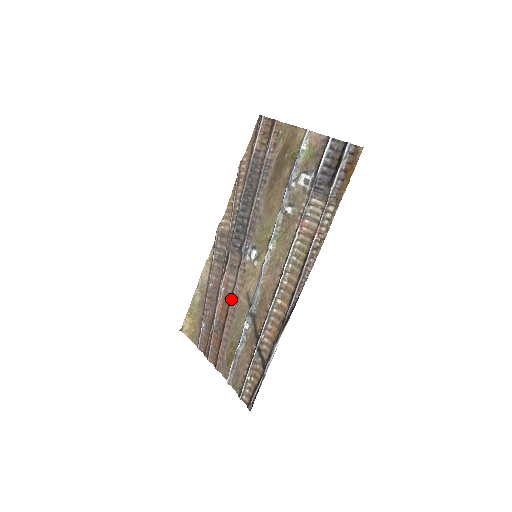
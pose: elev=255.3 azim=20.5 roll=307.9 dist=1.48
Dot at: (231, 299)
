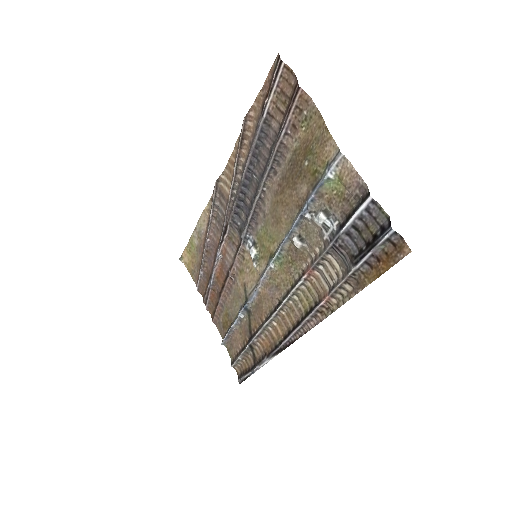
Dot at: (228, 275)
